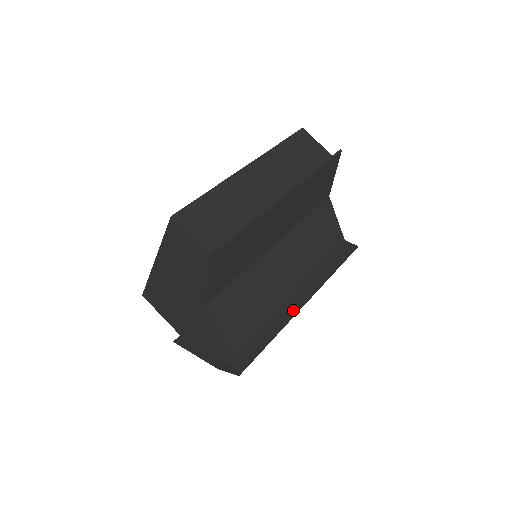
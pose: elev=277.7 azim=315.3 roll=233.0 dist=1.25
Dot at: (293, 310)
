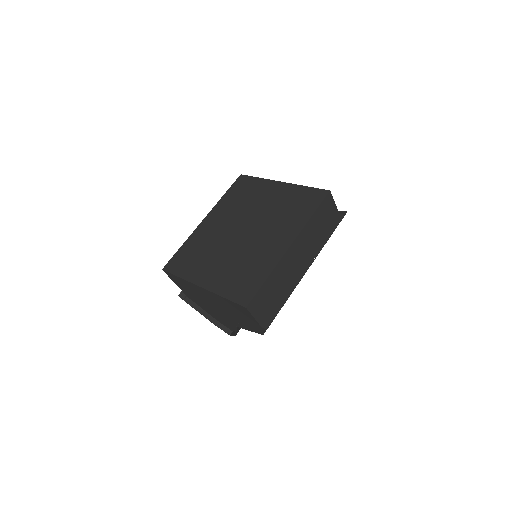
Dot at: occluded
